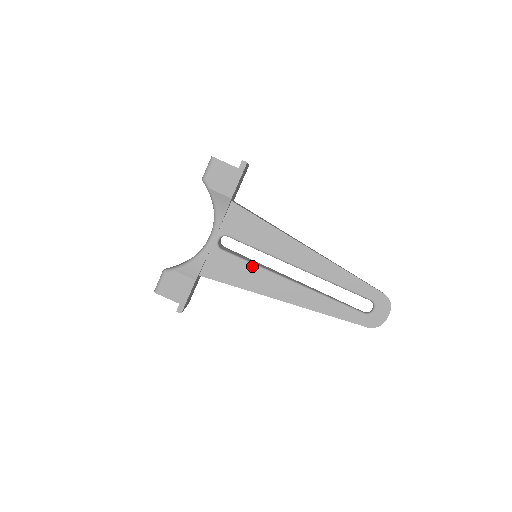
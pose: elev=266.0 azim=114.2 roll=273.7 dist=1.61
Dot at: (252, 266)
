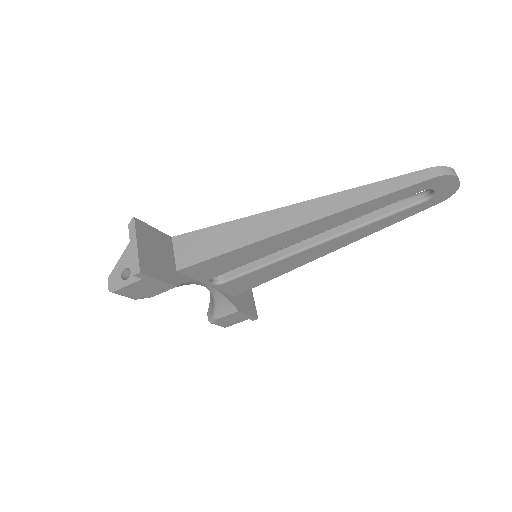
Dot at: (264, 268)
